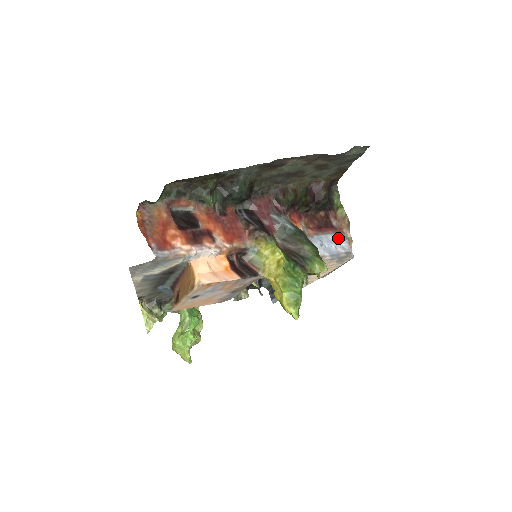
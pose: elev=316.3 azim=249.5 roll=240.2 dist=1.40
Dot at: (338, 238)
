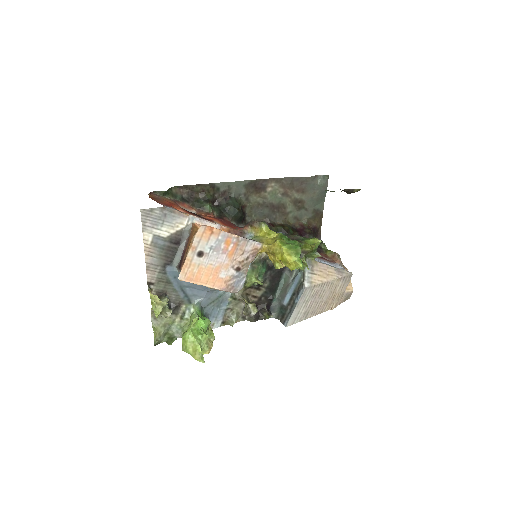
Dot at: (332, 263)
